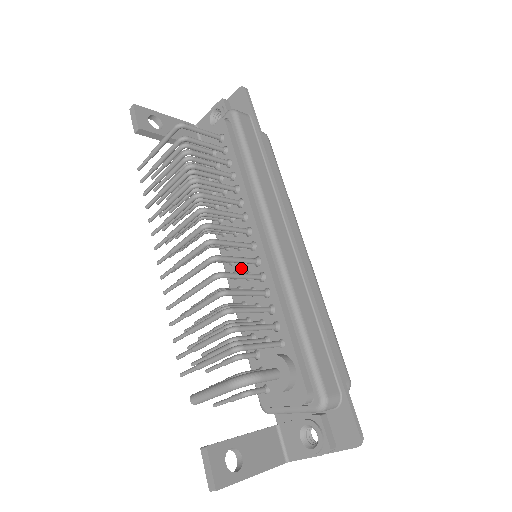
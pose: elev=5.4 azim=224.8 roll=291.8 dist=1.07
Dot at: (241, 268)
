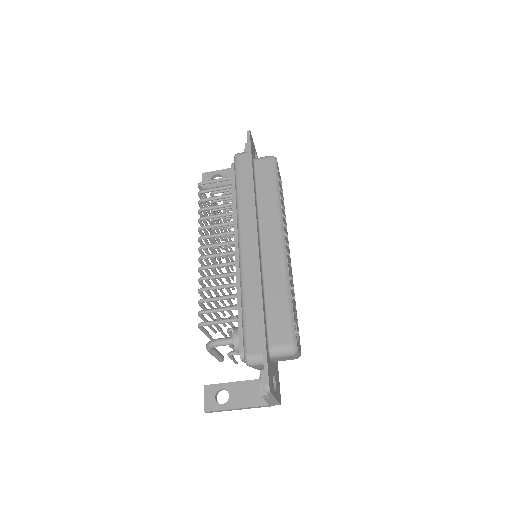
Dot at: occluded
